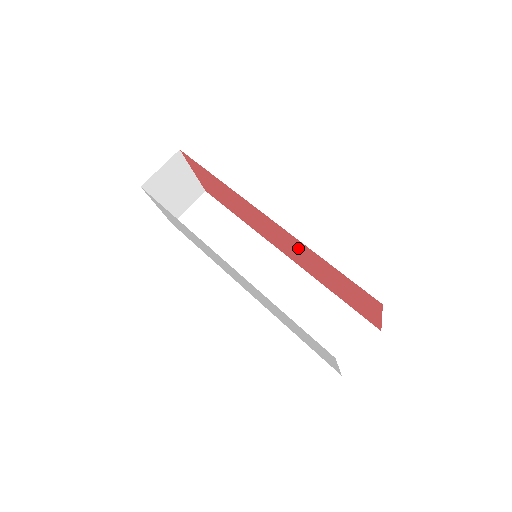
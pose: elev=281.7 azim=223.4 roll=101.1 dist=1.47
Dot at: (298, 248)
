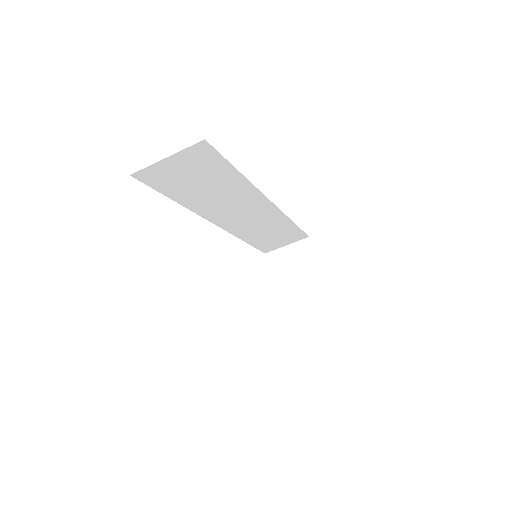
Dot at: occluded
